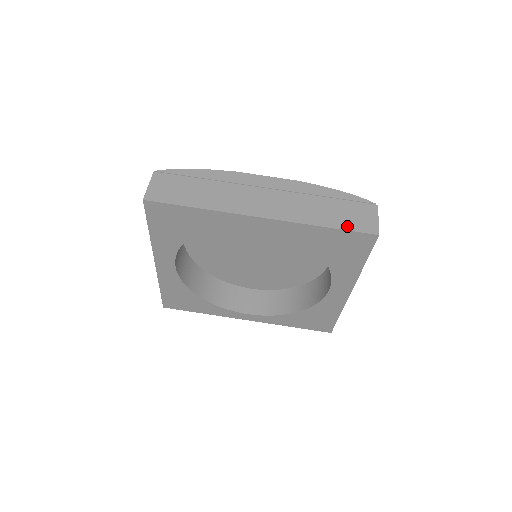
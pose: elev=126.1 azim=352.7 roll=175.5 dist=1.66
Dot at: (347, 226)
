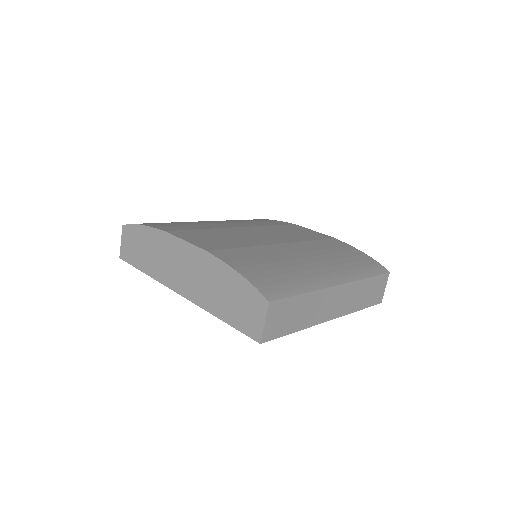
Dot at: (236, 323)
